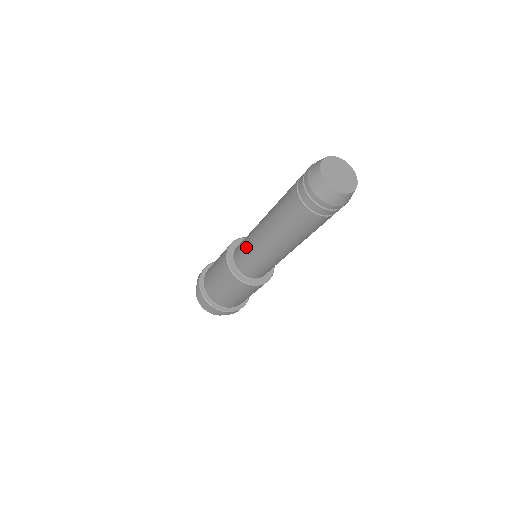
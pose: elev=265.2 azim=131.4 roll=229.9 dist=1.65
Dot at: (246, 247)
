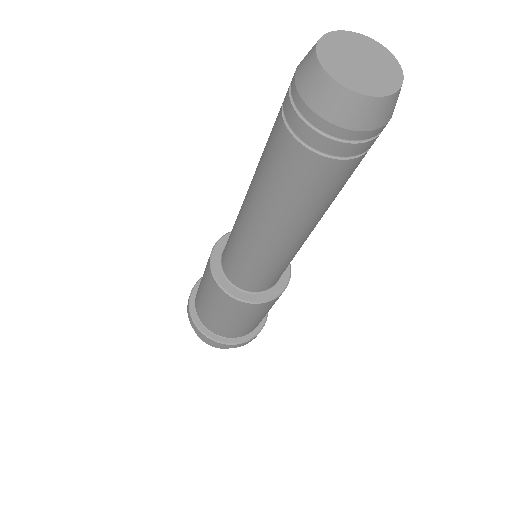
Dot at: (232, 246)
